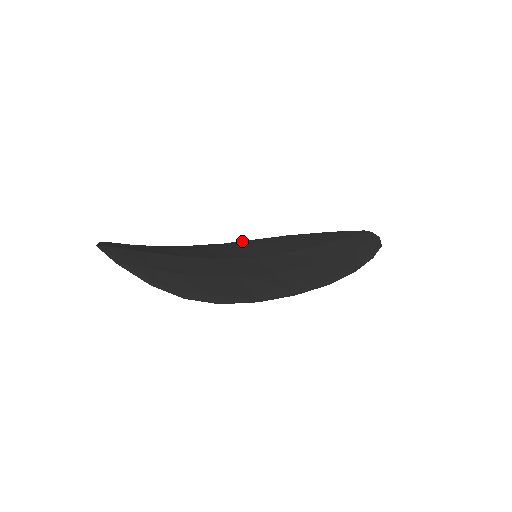
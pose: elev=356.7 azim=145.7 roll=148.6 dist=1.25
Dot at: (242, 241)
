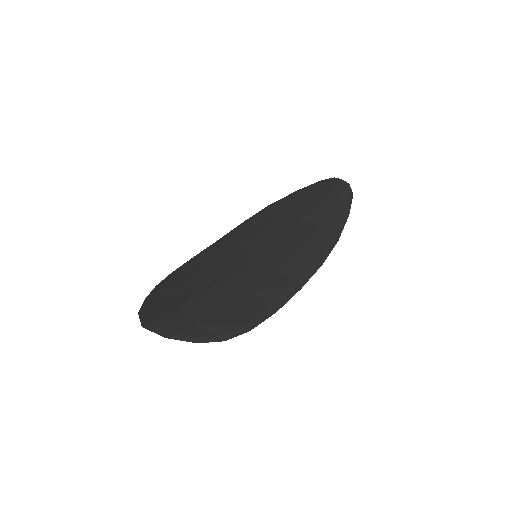
Dot at: (234, 230)
